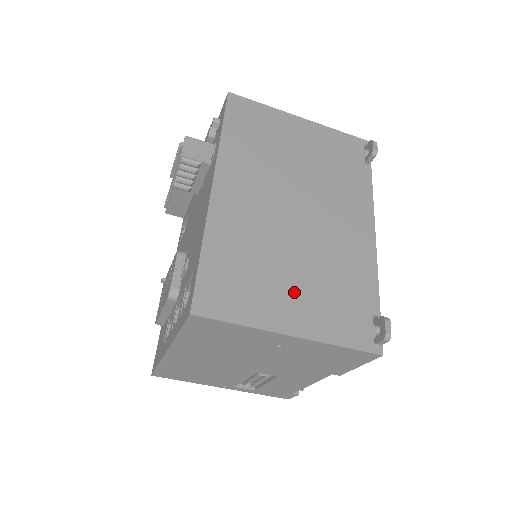
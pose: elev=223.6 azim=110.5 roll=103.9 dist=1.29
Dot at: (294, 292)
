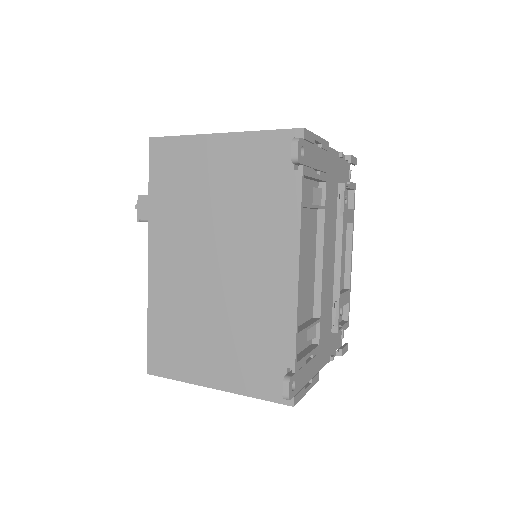
Dot at: (215, 350)
